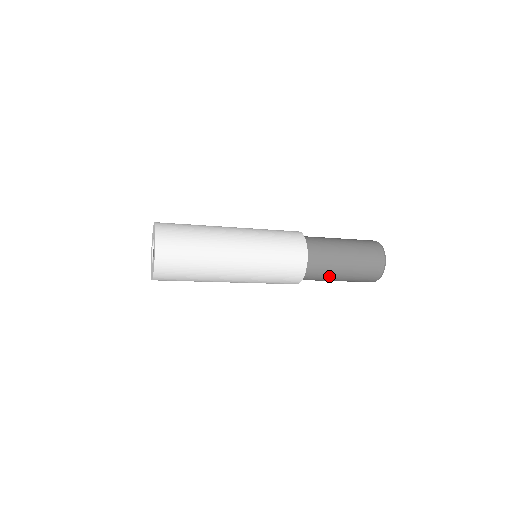
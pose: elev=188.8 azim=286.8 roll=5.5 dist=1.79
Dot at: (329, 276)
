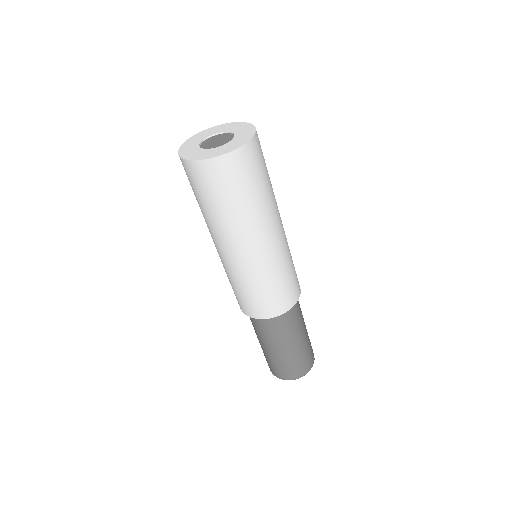
Dot at: (292, 332)
